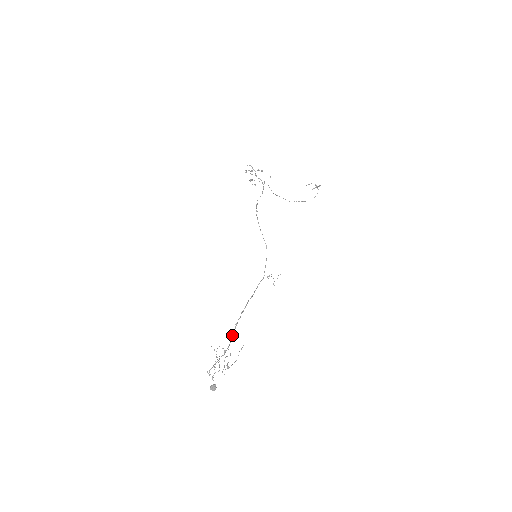
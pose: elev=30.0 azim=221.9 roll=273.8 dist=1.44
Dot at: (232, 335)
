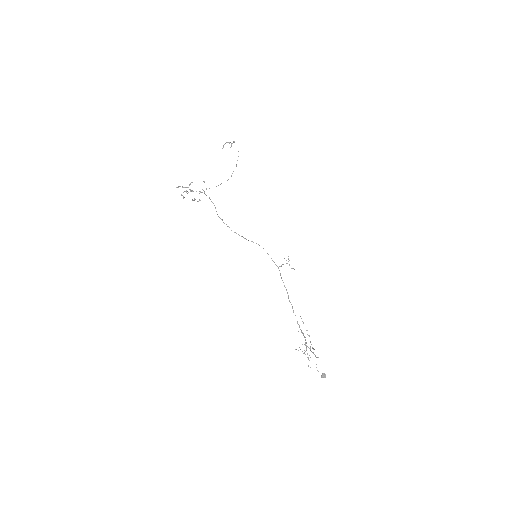
Dot at: (301, 332)
